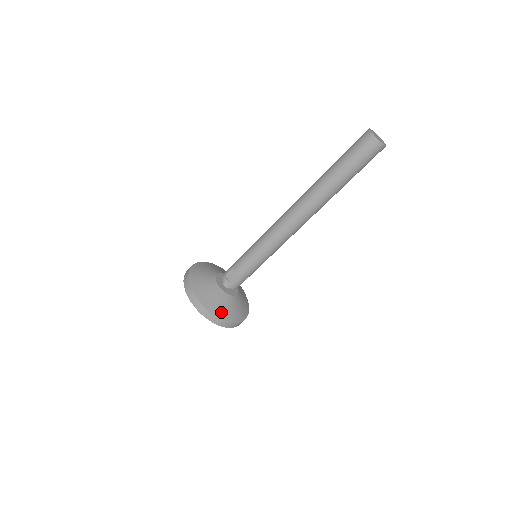
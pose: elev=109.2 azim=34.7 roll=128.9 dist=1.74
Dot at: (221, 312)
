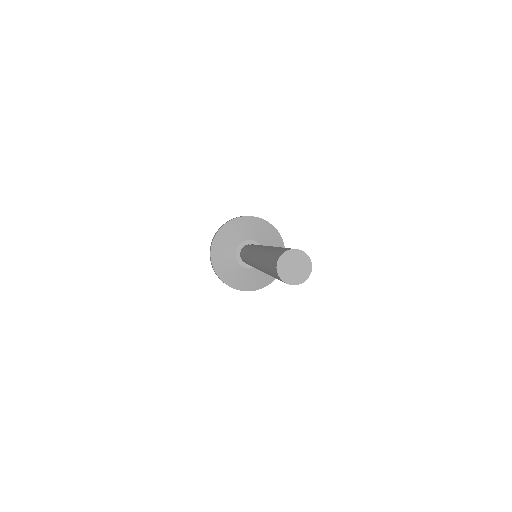
Dot at: (264, 281)
